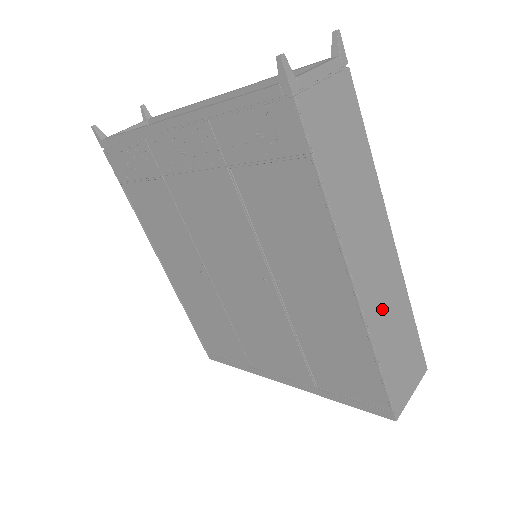
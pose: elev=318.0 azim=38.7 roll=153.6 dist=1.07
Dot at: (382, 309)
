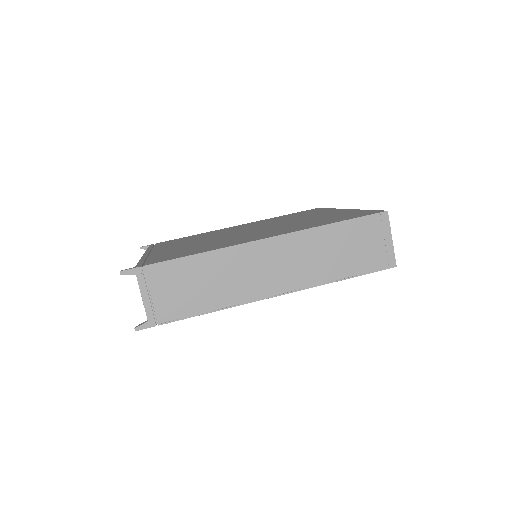
Dot at: (311, 265)
